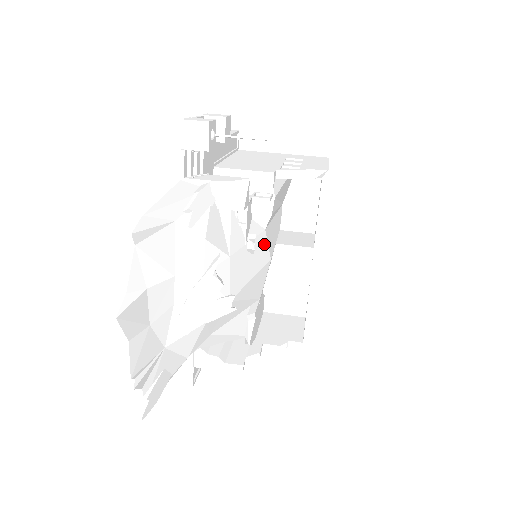
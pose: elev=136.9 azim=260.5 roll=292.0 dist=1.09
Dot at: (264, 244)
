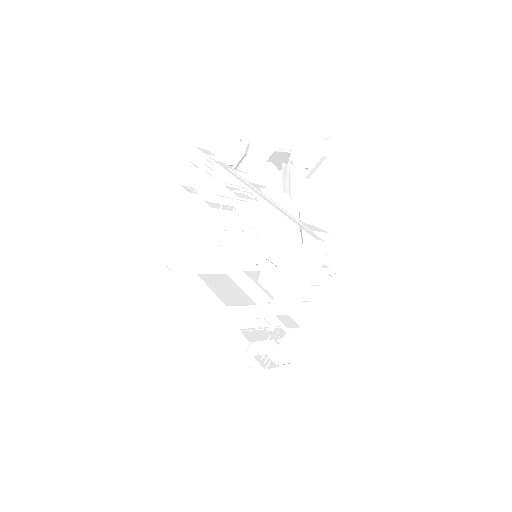
Dot at: occluded
